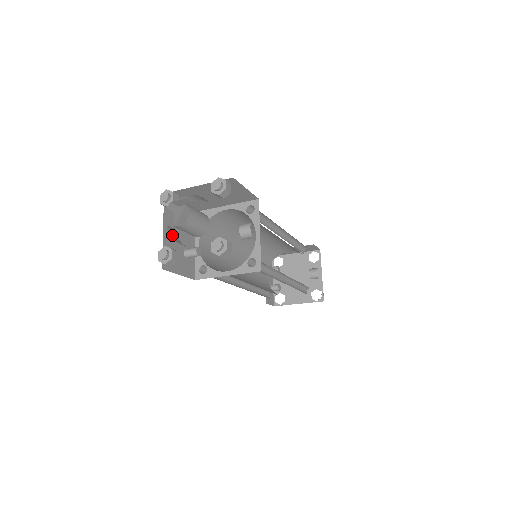
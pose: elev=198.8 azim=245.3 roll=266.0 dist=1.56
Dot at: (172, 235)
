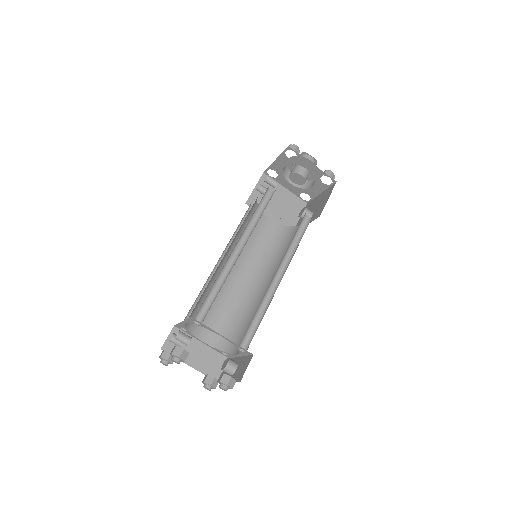
Dot at: occluded
